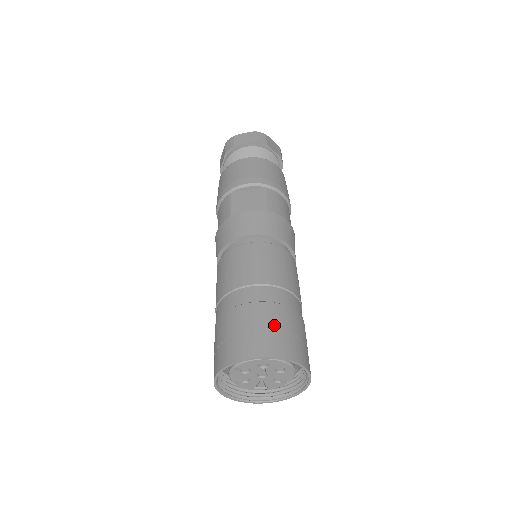
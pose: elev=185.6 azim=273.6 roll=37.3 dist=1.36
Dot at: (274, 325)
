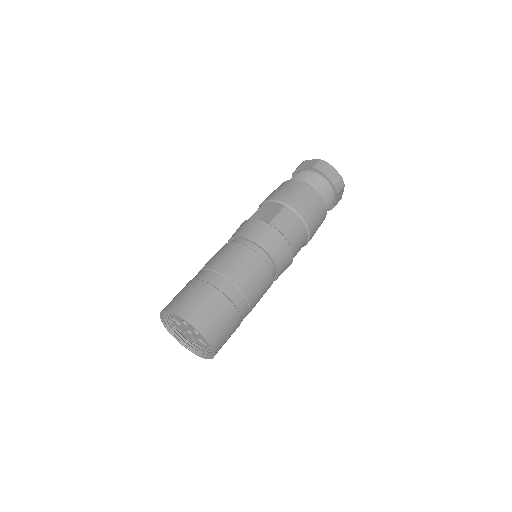
Dot at: (198, 298)
